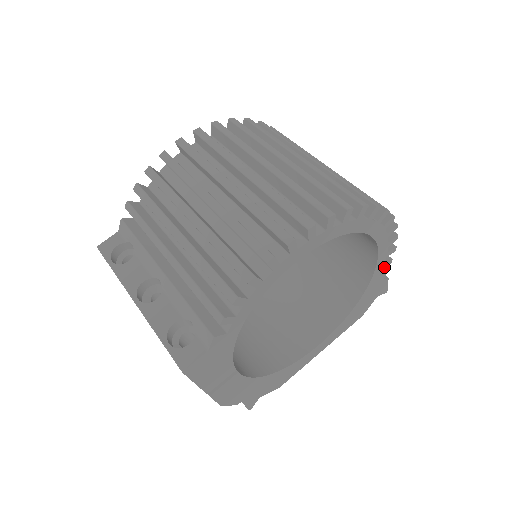
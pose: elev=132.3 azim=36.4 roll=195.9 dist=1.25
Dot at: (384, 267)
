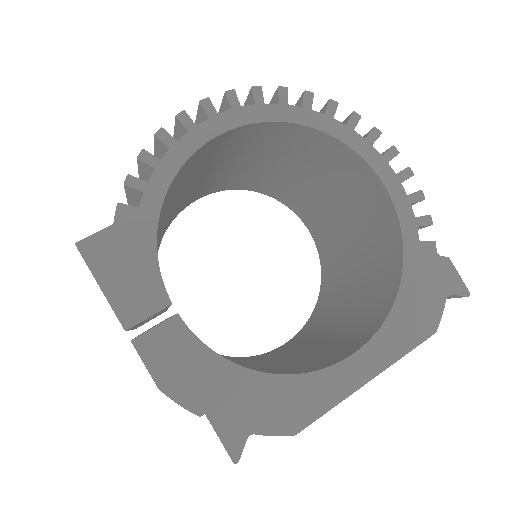
Dot at: (420, 225)
